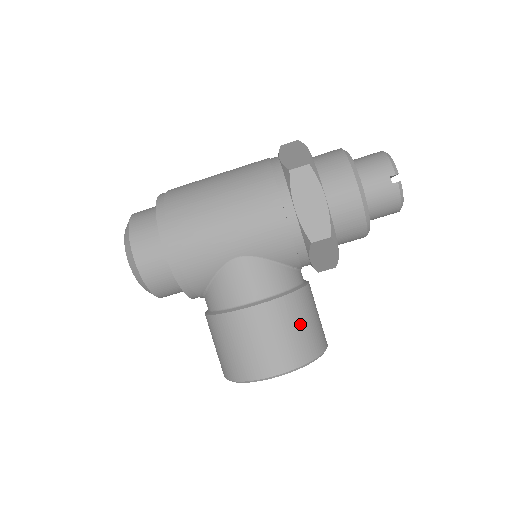
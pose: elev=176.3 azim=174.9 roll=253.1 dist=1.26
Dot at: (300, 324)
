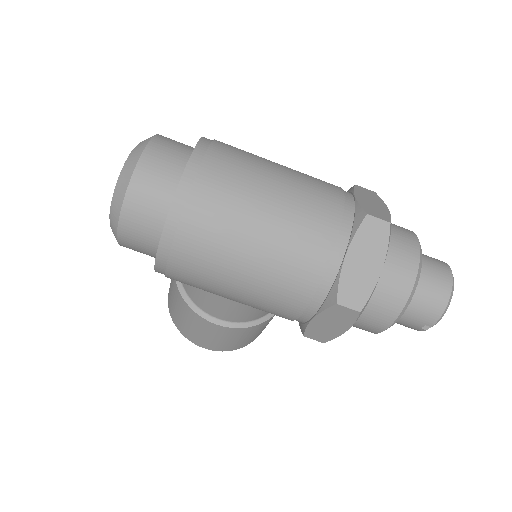
Dot at: (252, 335)
